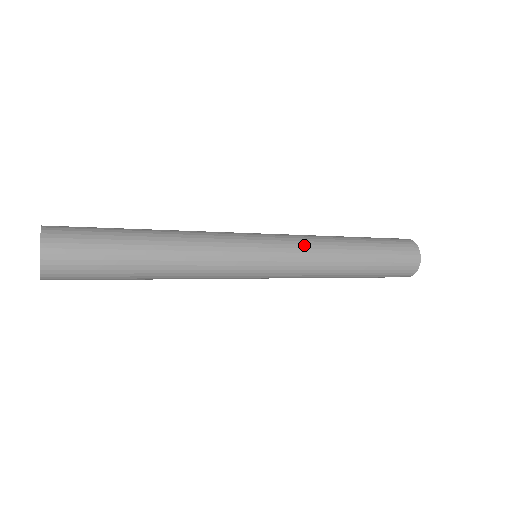
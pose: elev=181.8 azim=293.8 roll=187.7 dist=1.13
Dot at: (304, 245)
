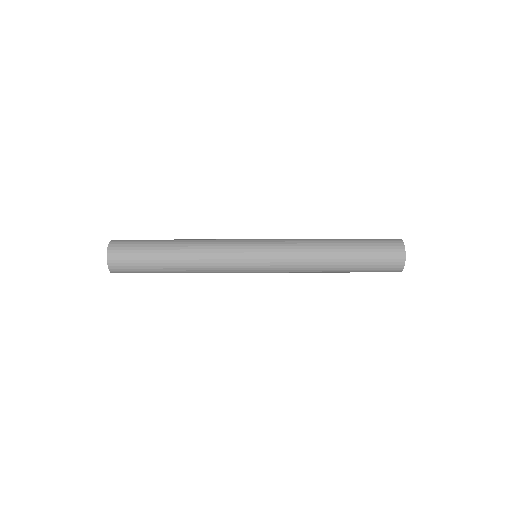
Dot at: (289, 242)
